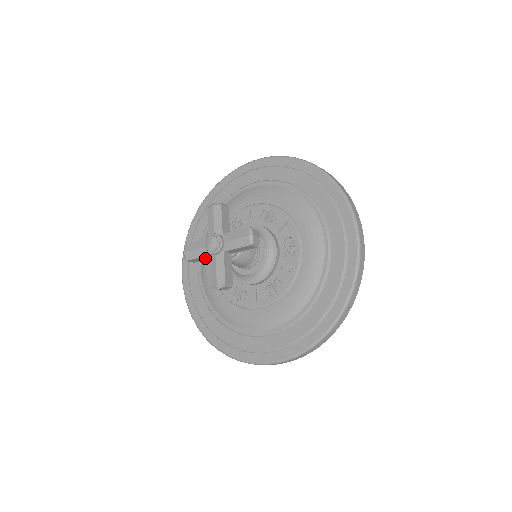
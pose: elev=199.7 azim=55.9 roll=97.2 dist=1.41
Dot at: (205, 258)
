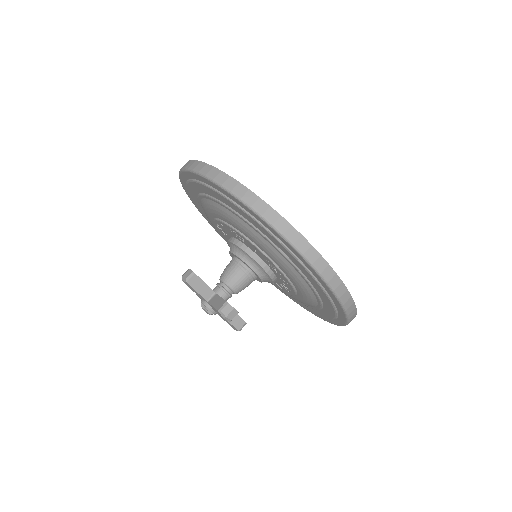
Dot at: occluded
